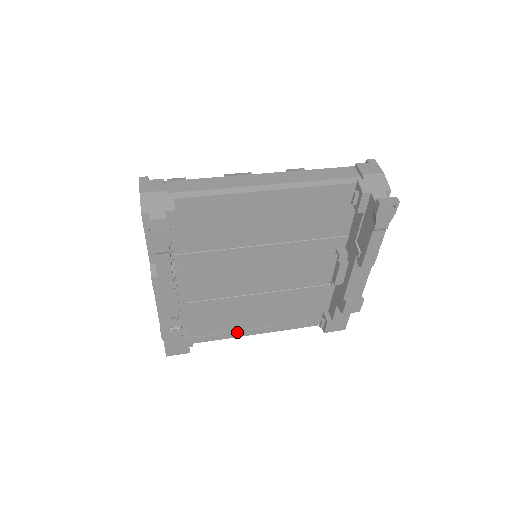
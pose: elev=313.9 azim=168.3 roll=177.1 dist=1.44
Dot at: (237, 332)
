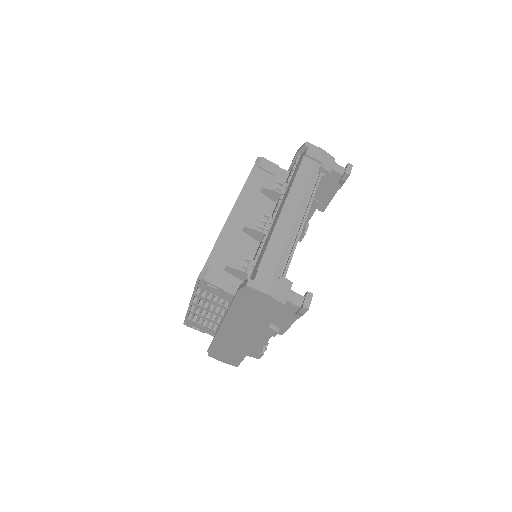
Dot at: occluded
